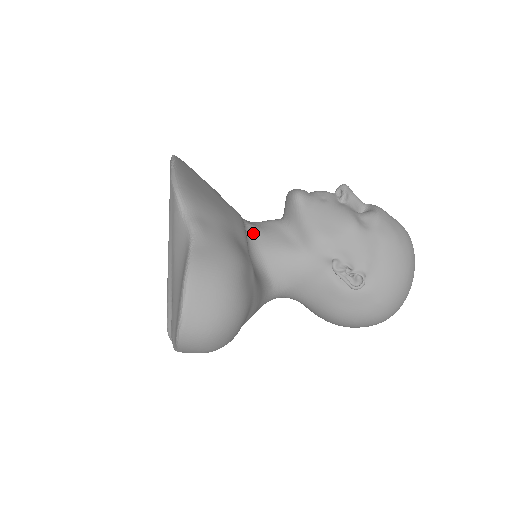
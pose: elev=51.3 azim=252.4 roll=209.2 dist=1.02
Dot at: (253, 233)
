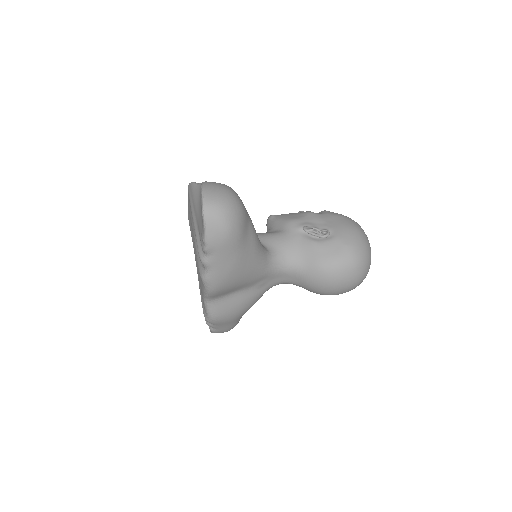
Dot at: occluded
